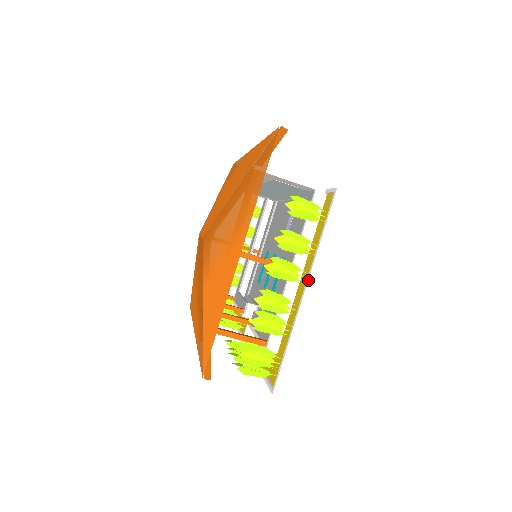
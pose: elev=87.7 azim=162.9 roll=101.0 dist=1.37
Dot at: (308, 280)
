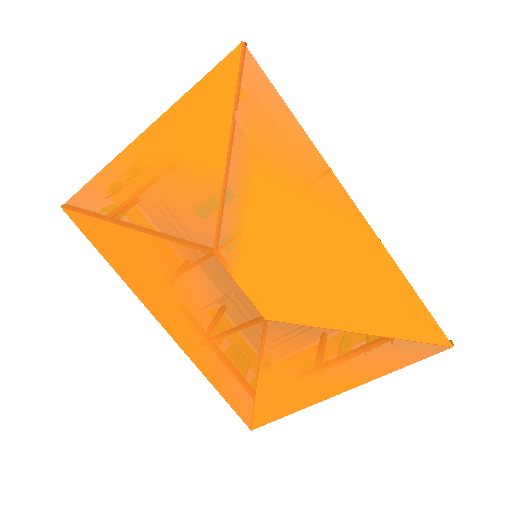
Dot at: occluded
